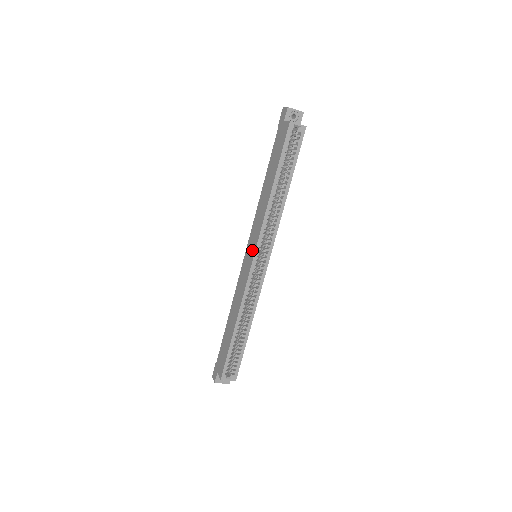
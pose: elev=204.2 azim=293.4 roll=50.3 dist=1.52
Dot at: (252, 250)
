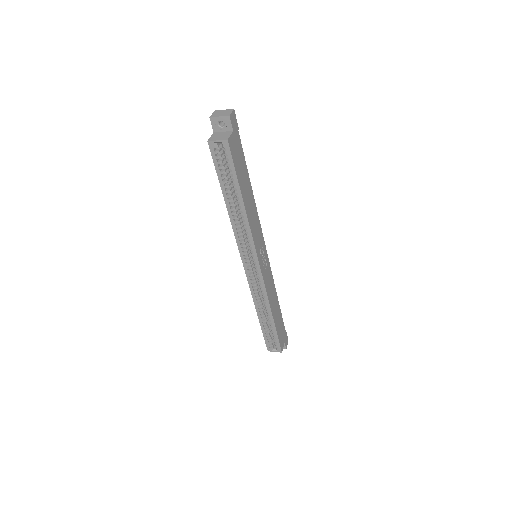
Dot at: occluded
